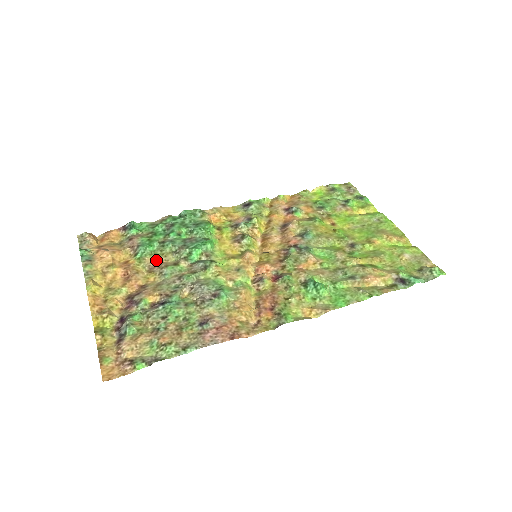
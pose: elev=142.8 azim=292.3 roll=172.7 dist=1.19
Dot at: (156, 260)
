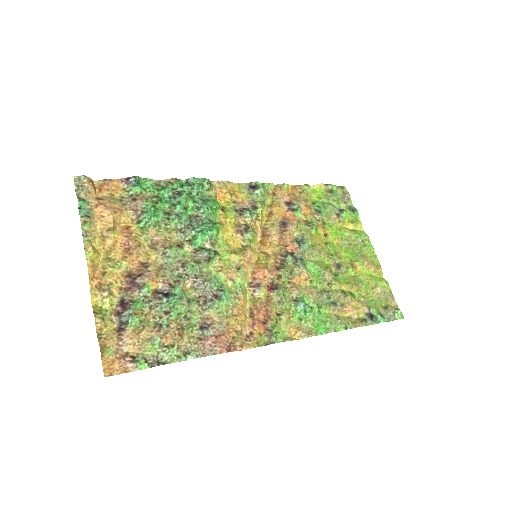
Dot at: (160, 235)
